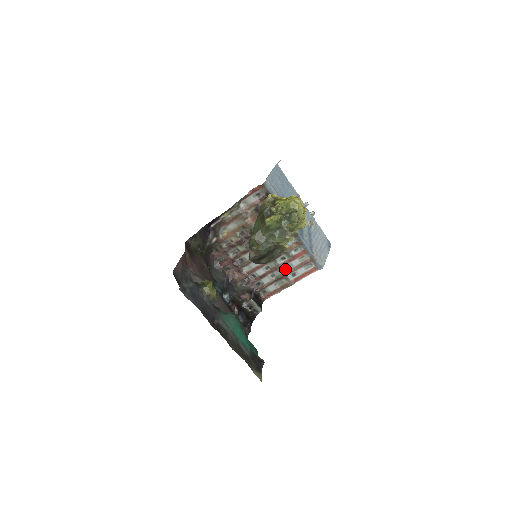
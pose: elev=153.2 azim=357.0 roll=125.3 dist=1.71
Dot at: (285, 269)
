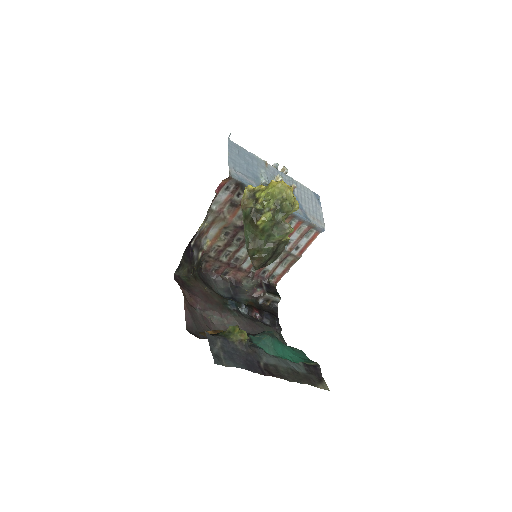
Dot at: (286, 247)
